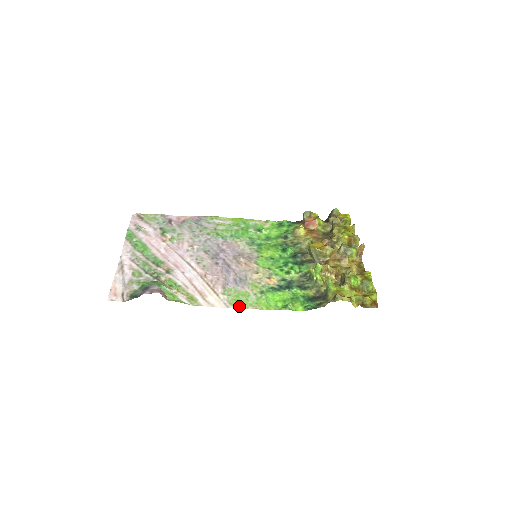
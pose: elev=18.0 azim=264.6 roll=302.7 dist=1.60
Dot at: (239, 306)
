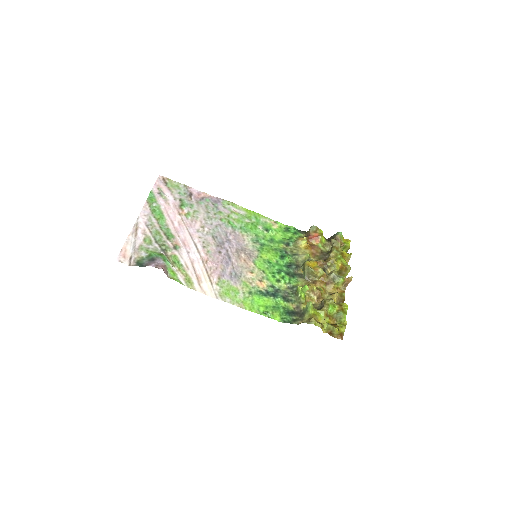
Dot at: (227, 300)
